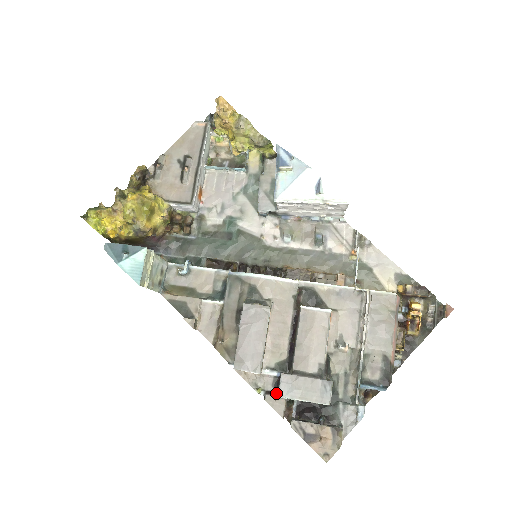
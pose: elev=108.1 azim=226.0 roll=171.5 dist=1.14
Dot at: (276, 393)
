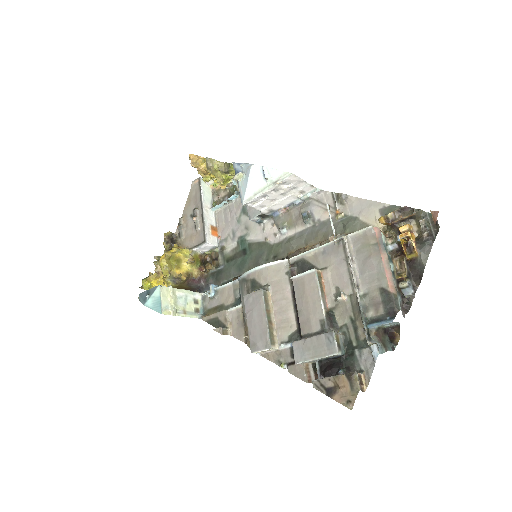
Dot at: (295, 362)
